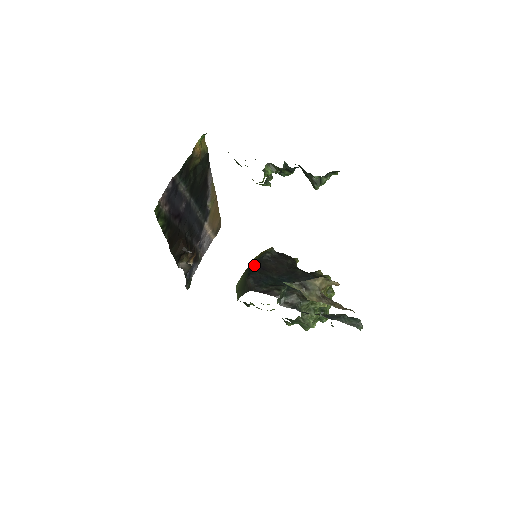
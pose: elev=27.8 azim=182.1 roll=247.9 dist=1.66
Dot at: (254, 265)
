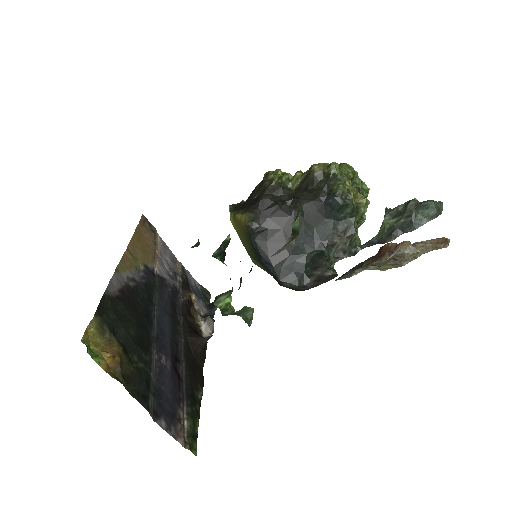
Dot at: (263, 260)
